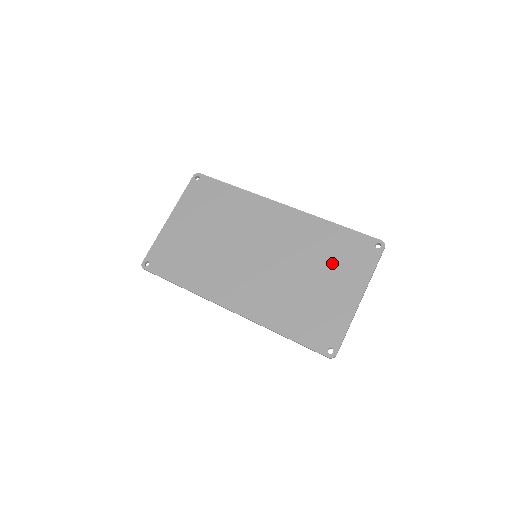
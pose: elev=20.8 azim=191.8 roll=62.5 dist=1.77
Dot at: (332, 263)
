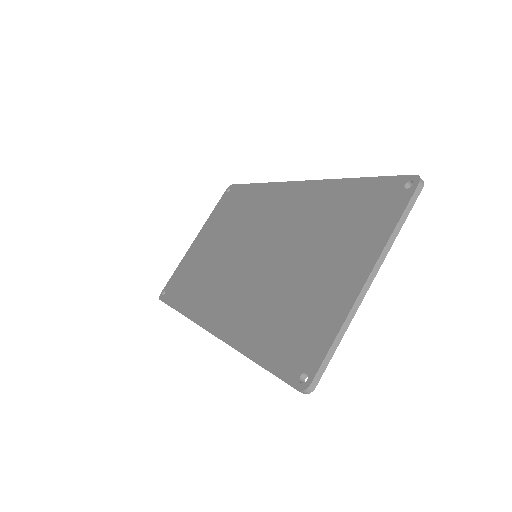
Dot at: (336, 234)
